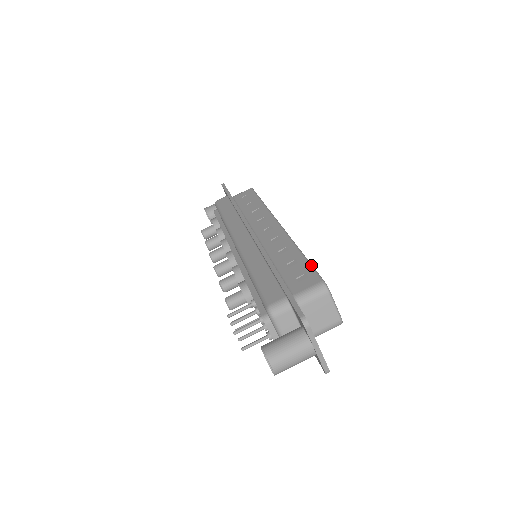
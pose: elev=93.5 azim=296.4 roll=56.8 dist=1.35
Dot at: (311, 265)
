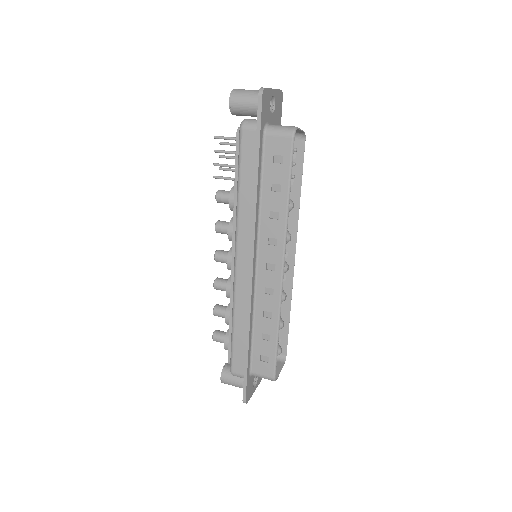
Dot at: occluded
